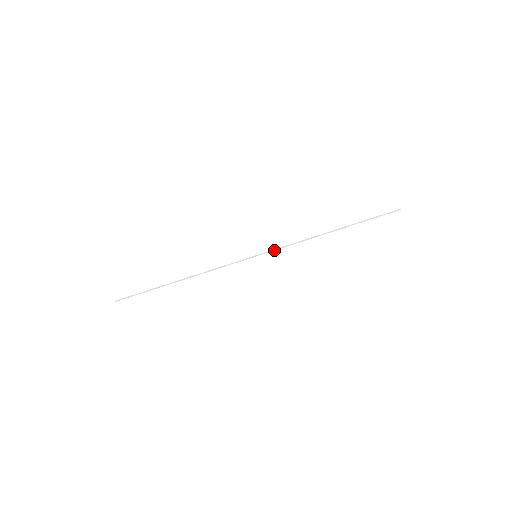
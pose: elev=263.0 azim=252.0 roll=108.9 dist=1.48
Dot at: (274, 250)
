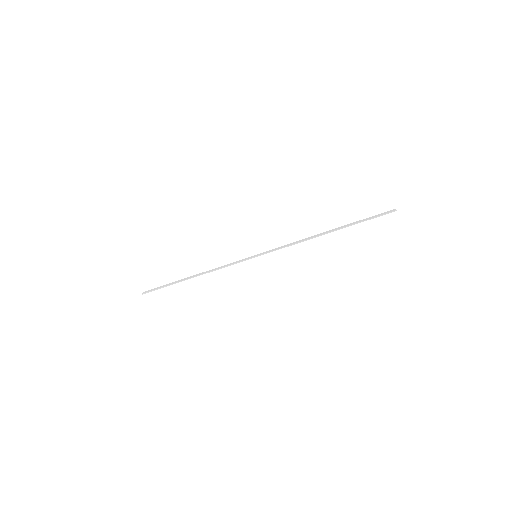
Dot at: (272, 251)
